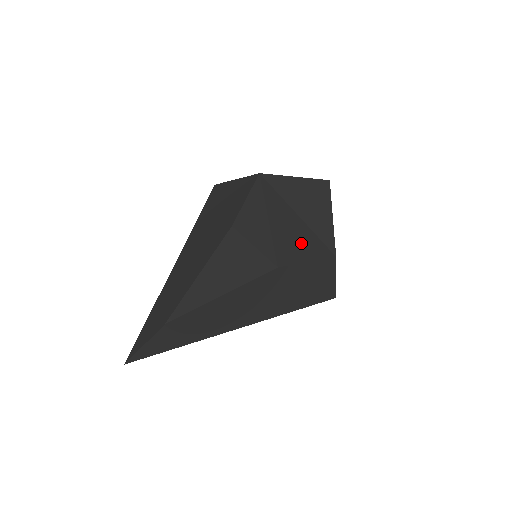
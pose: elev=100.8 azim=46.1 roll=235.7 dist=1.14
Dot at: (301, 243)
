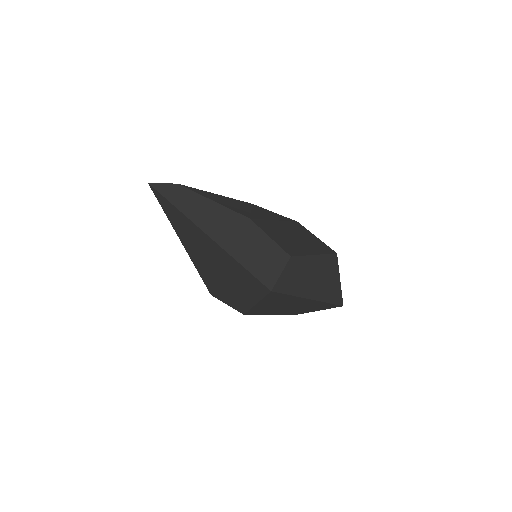
Dot at: (278, 236)
